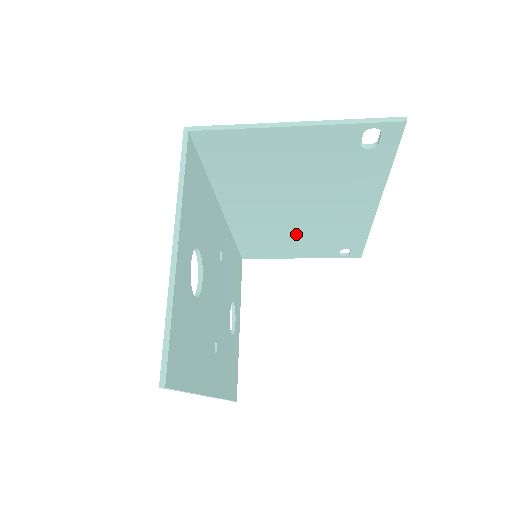
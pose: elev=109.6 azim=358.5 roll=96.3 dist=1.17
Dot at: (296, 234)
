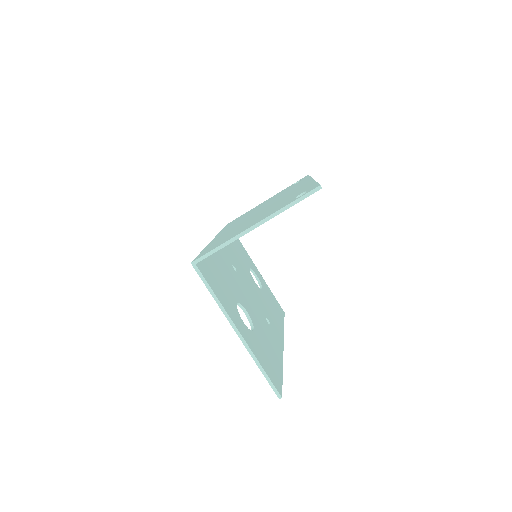
Dot at: occluded
